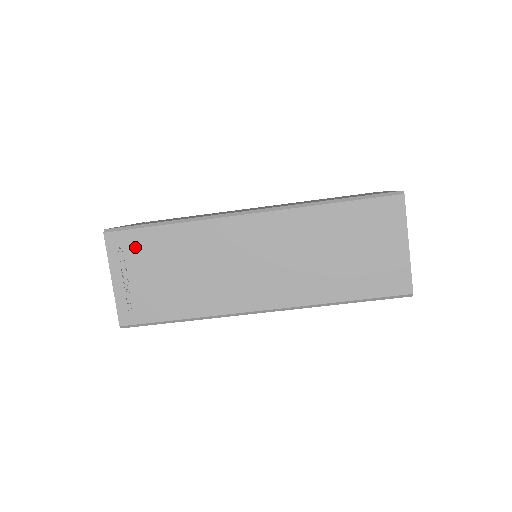
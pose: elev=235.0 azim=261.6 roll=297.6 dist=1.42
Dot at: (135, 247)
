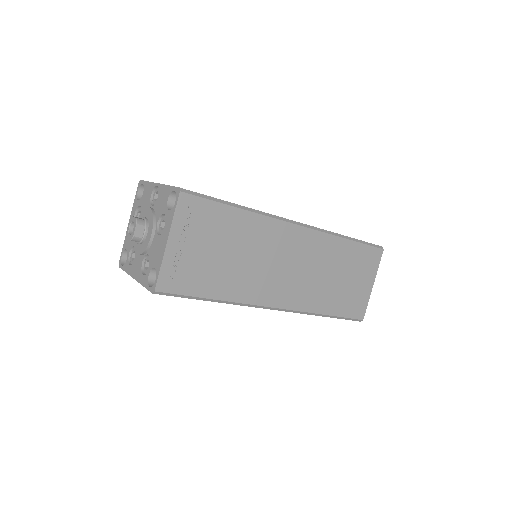
Dot at: (203, 217)
